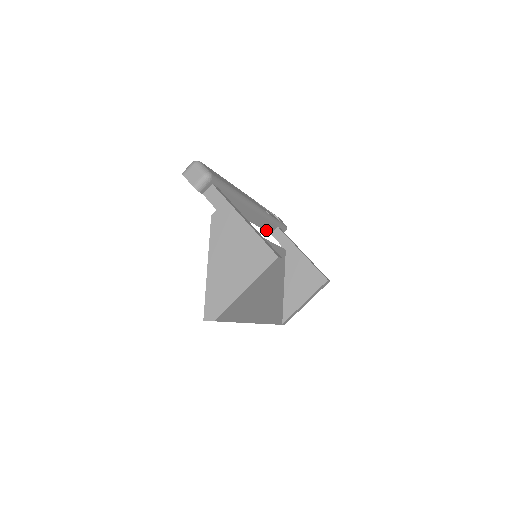
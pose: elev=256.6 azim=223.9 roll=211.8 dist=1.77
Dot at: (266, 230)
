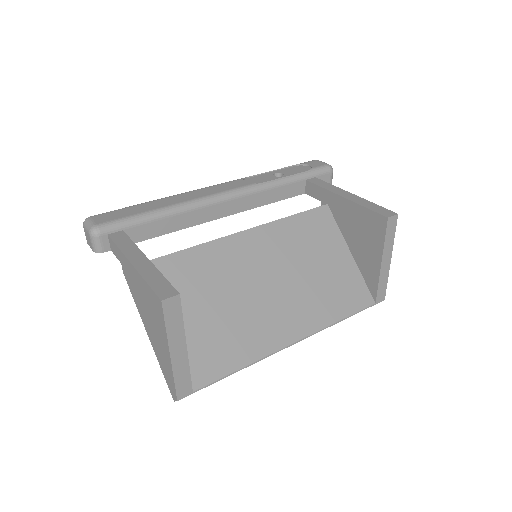
Dot at: (290, 196)
